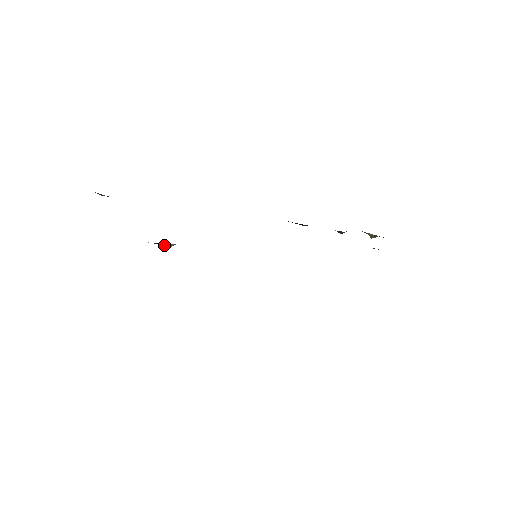
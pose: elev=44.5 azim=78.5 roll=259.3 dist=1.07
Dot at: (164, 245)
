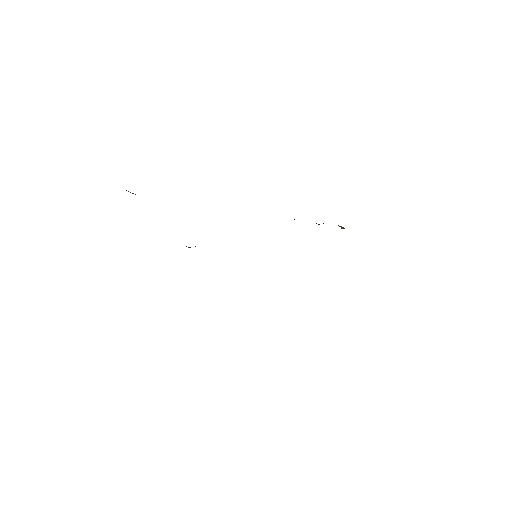
Dot at: (188, 247)
